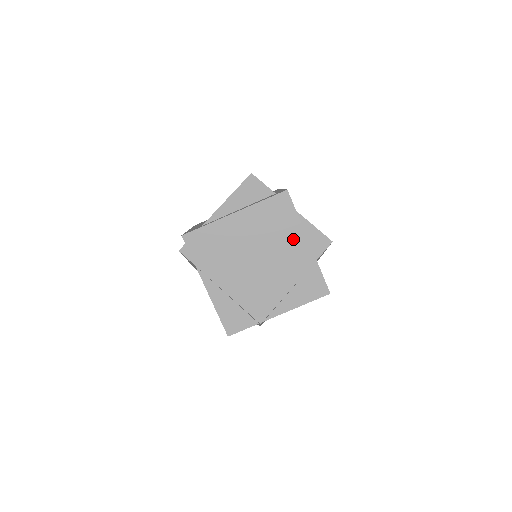
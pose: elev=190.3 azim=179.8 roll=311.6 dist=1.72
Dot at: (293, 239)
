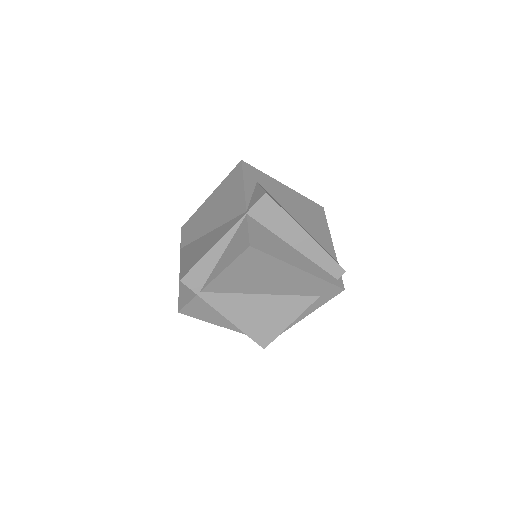
Dot at: (236, 201)
